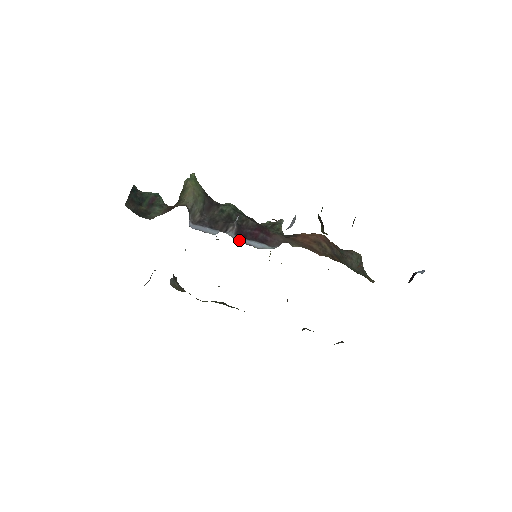
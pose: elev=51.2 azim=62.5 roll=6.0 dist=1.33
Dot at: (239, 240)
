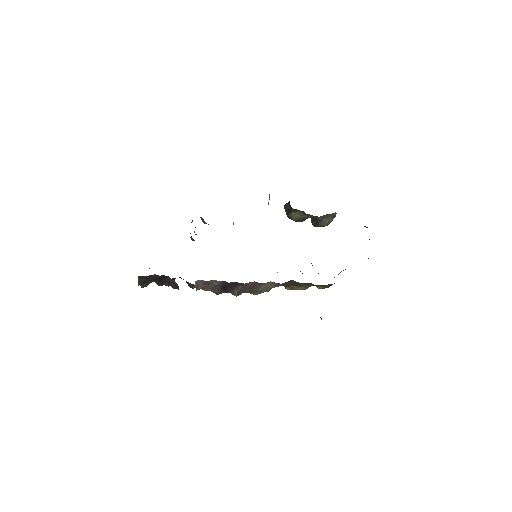
Dot at: occluded
